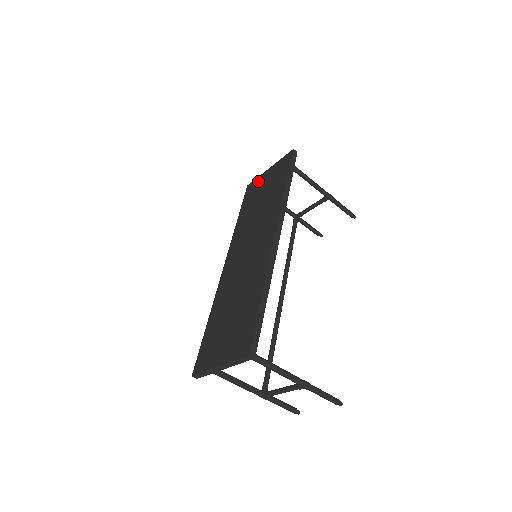
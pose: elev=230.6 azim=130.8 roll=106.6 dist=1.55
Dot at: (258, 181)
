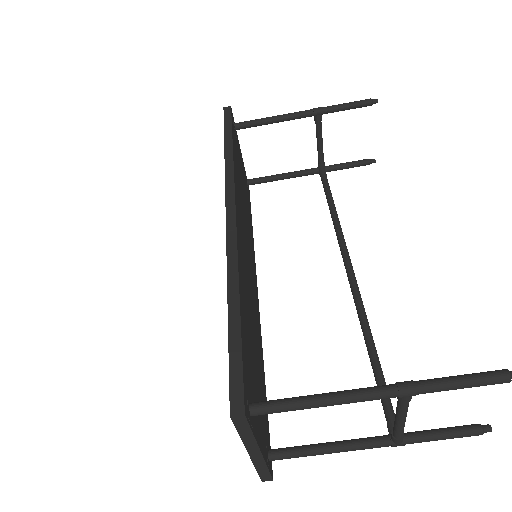
Dot at: occluded
